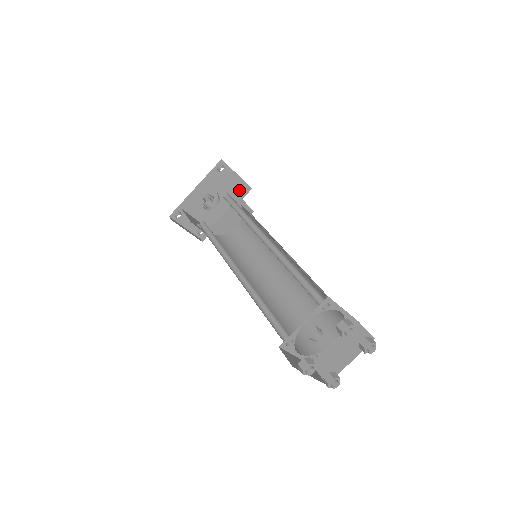
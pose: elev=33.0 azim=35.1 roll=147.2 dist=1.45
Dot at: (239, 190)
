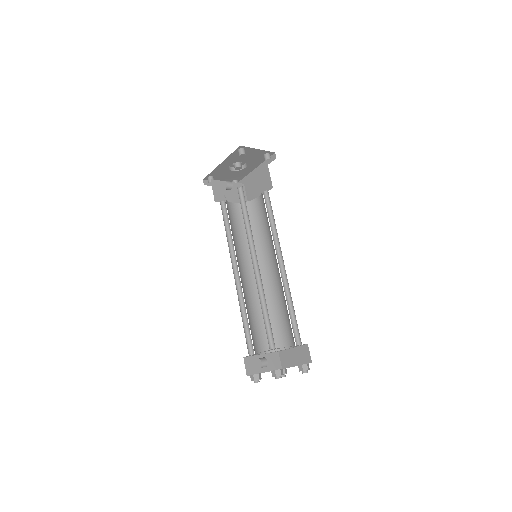
Dot at: occluded
